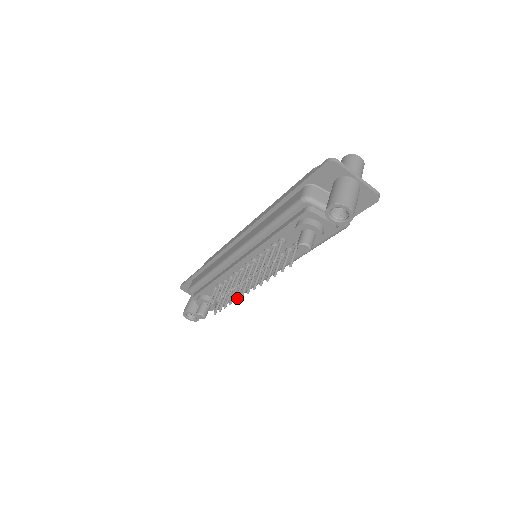
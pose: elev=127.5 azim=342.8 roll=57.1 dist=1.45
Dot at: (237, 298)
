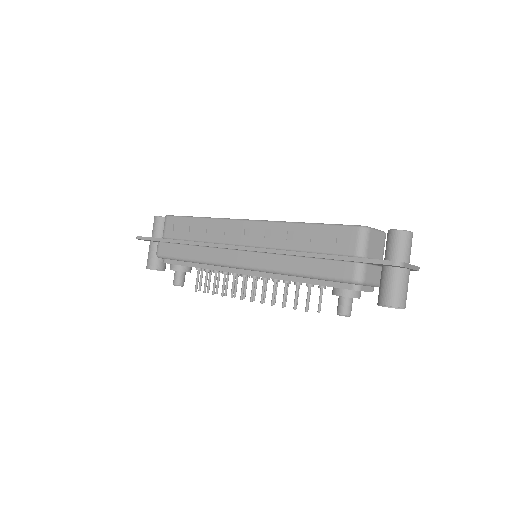
Dot at: occluded
